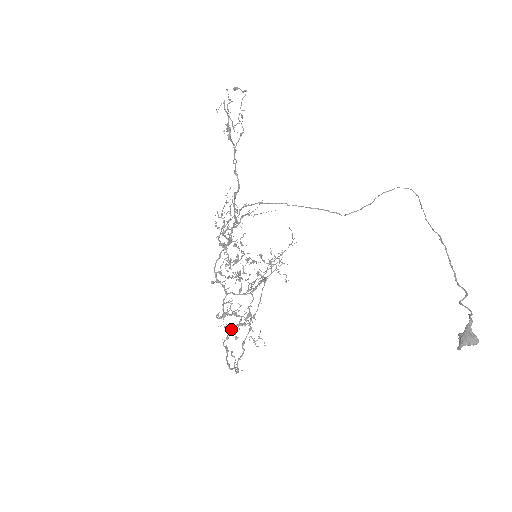
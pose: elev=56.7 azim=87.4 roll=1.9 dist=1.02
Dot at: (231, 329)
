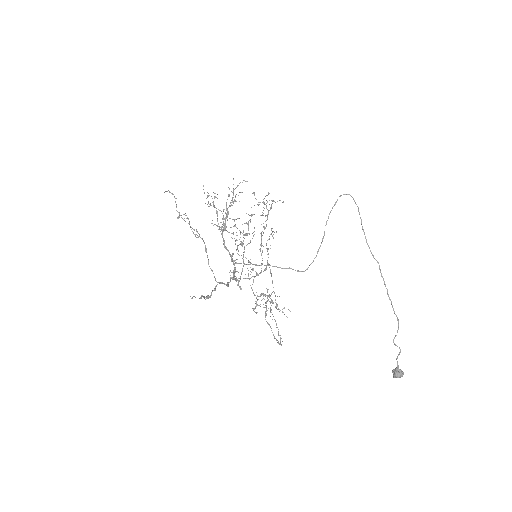
Dot at: (265, 307)
